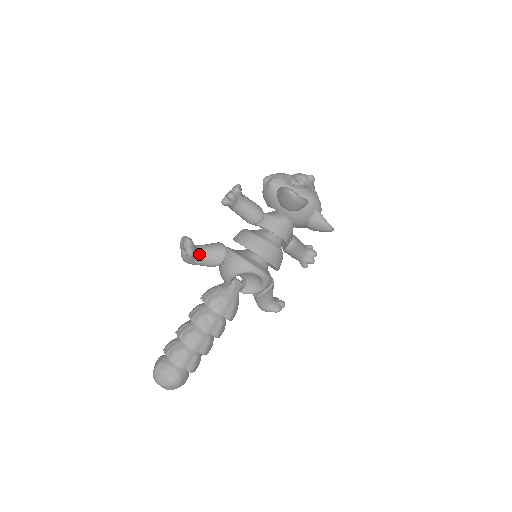
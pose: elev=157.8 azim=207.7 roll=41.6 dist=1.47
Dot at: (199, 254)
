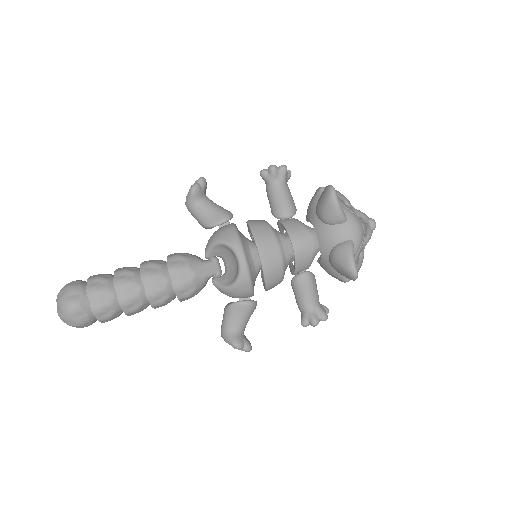
Dot at: (202, 201)
